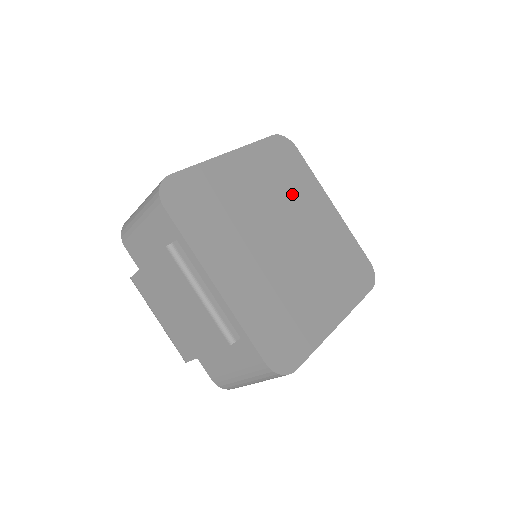
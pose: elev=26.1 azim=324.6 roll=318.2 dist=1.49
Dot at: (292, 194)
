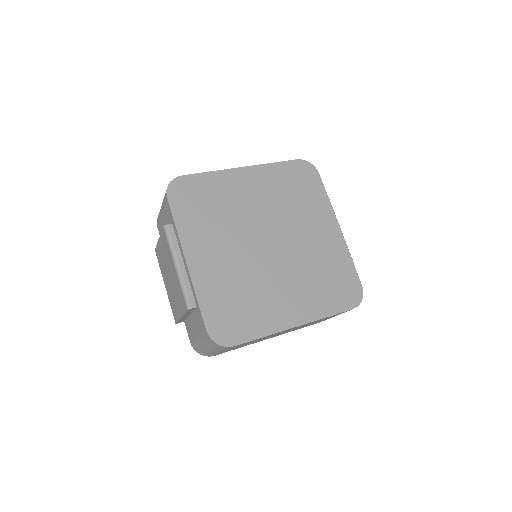
Dot at: (295, 210)
